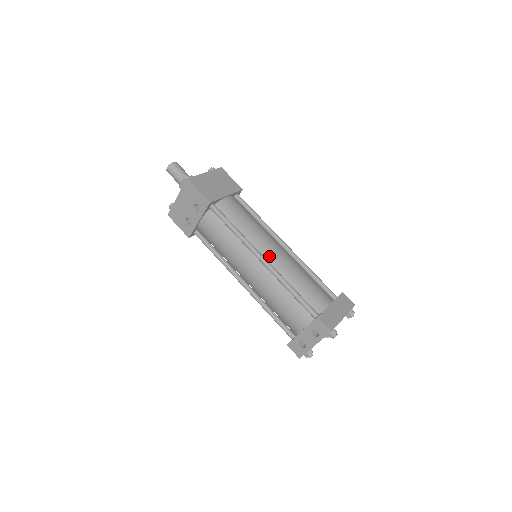
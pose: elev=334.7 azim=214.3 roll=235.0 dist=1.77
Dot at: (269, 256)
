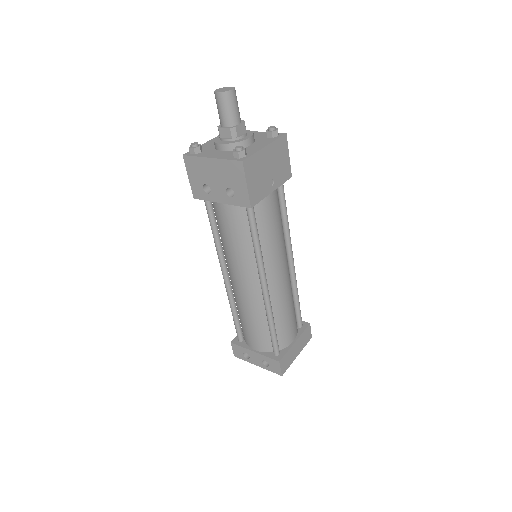
Dot at: (272, 283)
